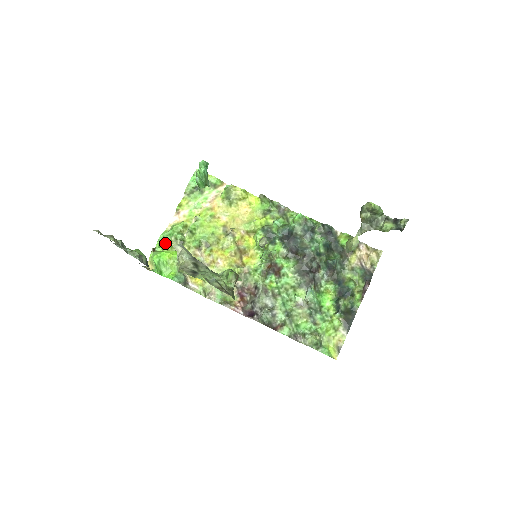
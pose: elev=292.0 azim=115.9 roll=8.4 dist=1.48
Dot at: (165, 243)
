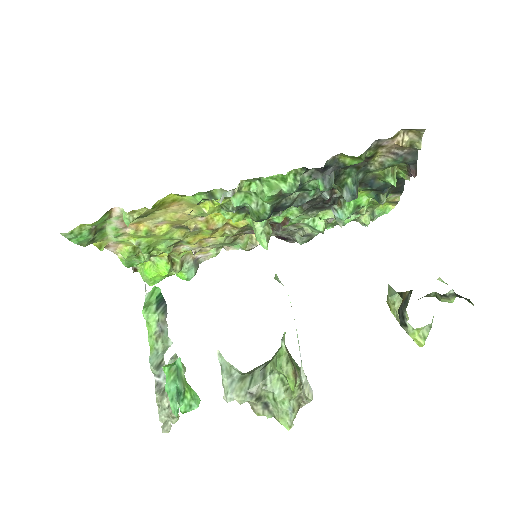
Dot at: occluded
